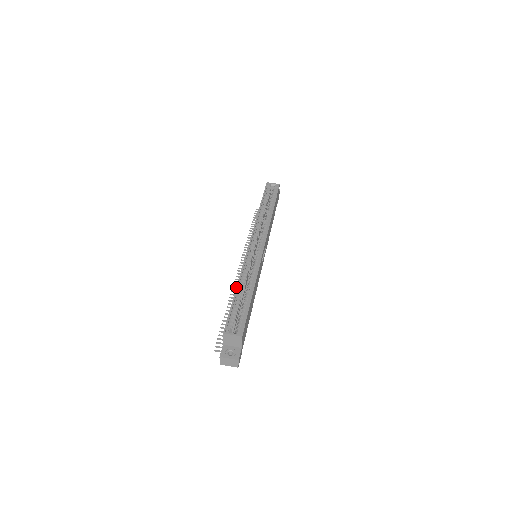
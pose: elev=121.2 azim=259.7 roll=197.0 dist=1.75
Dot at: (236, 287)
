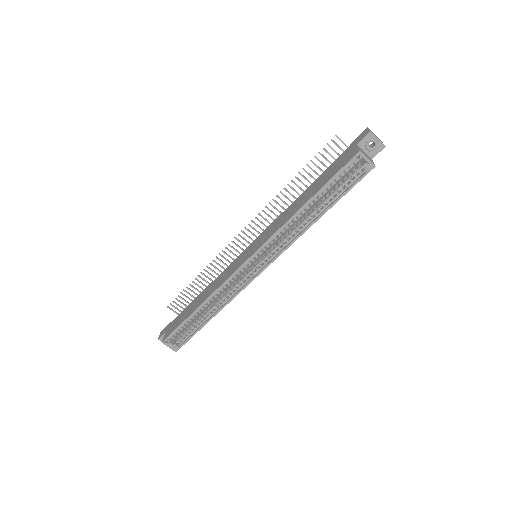
Dot at: (198, 307)
